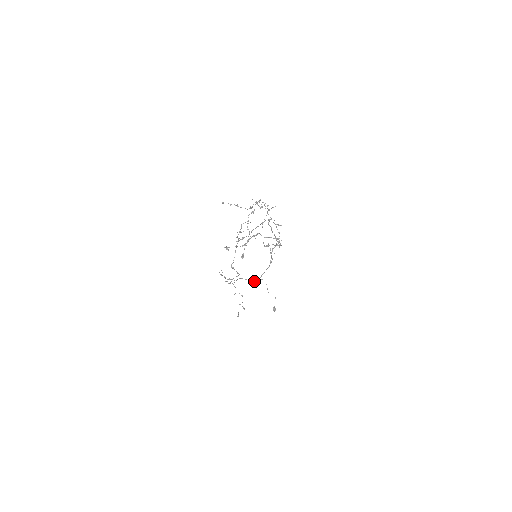
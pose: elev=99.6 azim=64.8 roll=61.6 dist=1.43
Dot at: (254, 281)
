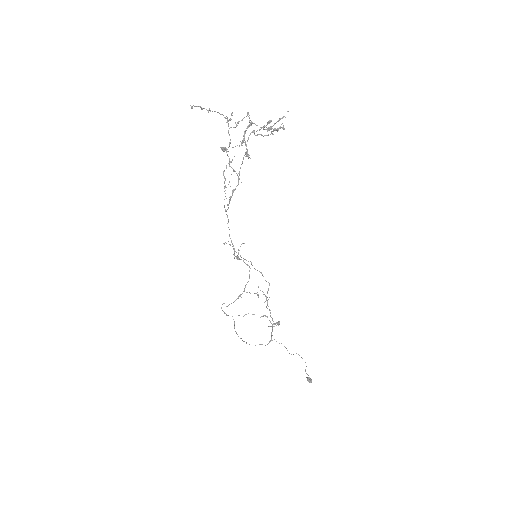
Dot at: occluded
